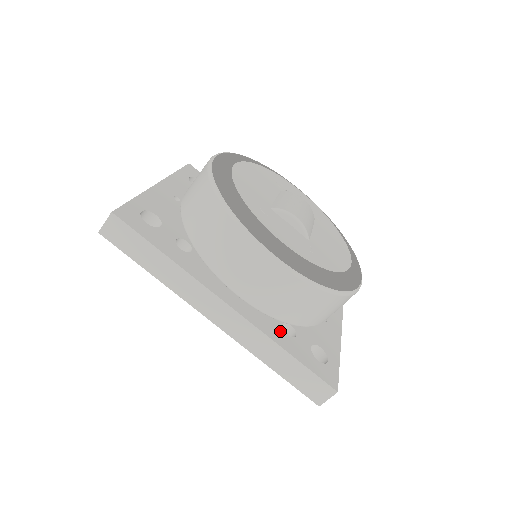
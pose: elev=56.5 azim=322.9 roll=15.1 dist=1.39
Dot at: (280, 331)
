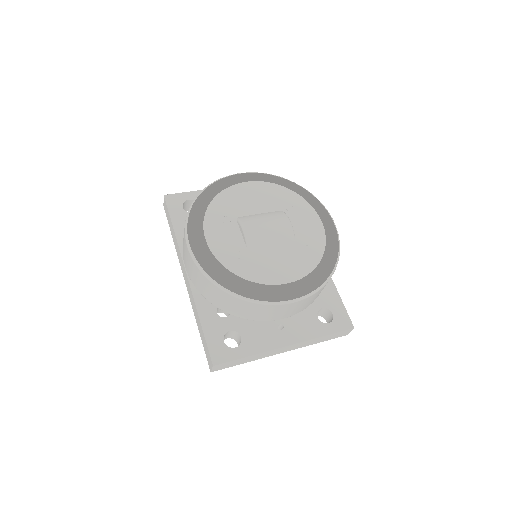
Dot at: (212, 307)
